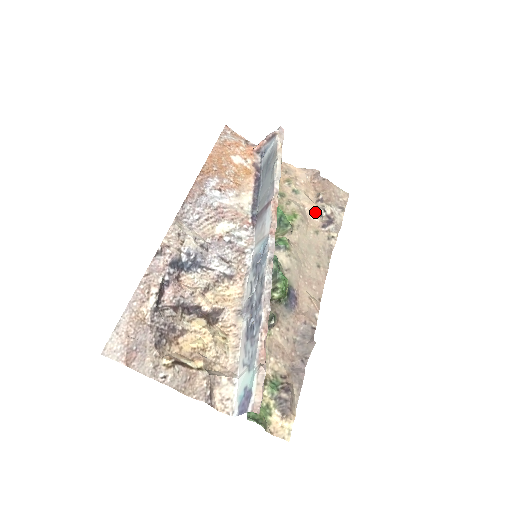
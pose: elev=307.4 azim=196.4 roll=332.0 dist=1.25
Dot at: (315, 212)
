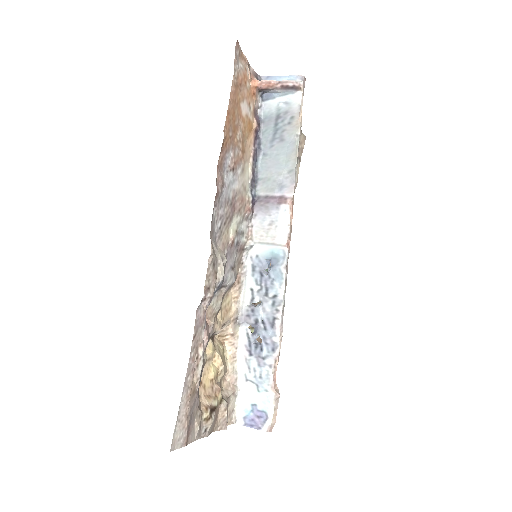
Dot at: occluded
